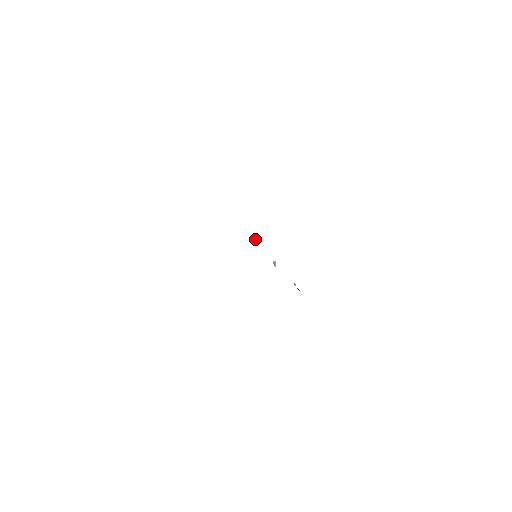
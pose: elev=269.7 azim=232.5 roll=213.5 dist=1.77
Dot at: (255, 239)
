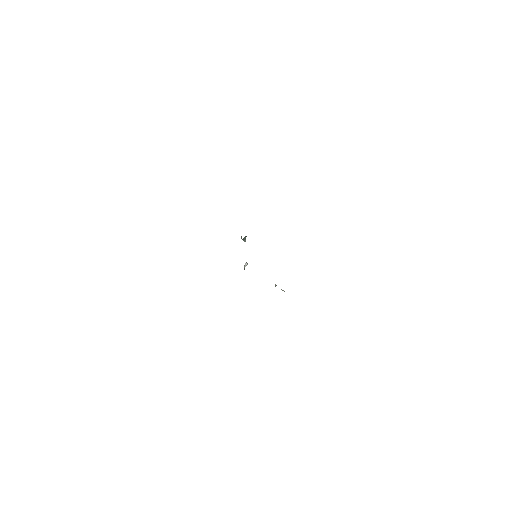
Dot at: (245, 238)
